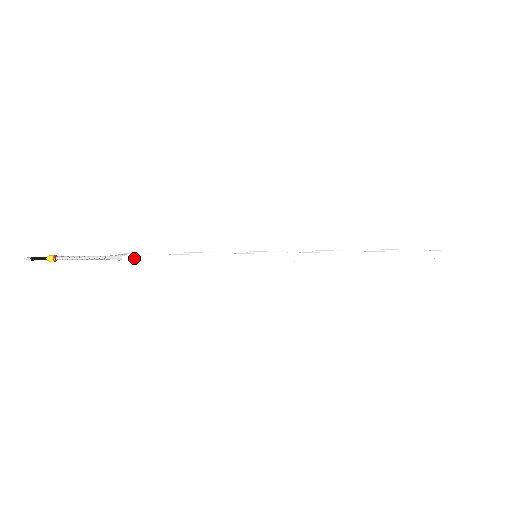
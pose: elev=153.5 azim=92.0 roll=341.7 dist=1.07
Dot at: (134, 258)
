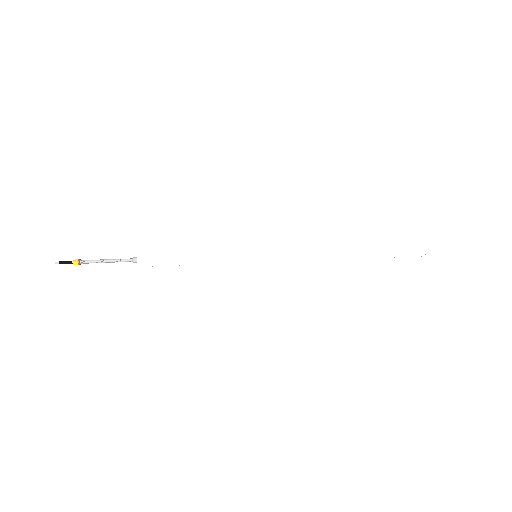
Dot at: (147, 259)
